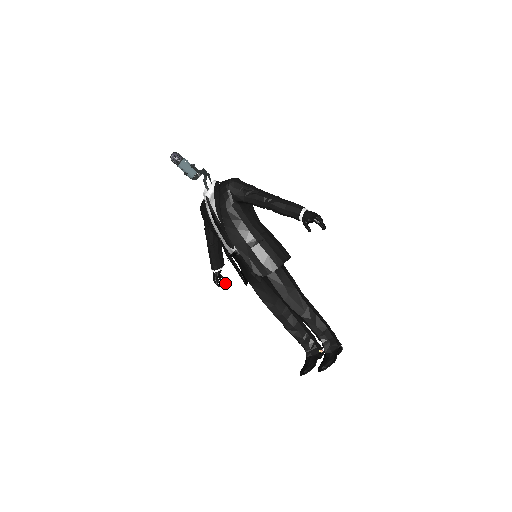
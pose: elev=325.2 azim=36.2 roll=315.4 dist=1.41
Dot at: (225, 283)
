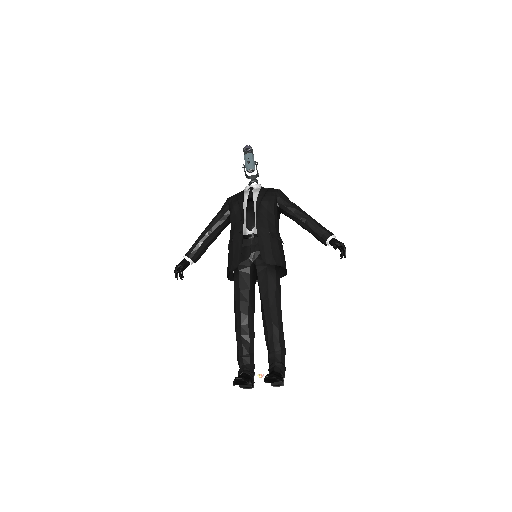
Dot at: (182, 279)
